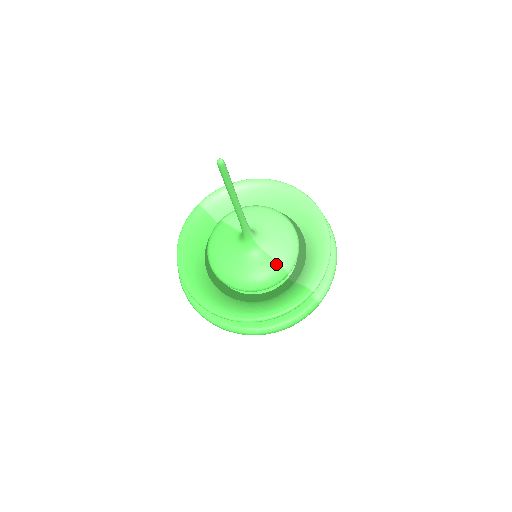
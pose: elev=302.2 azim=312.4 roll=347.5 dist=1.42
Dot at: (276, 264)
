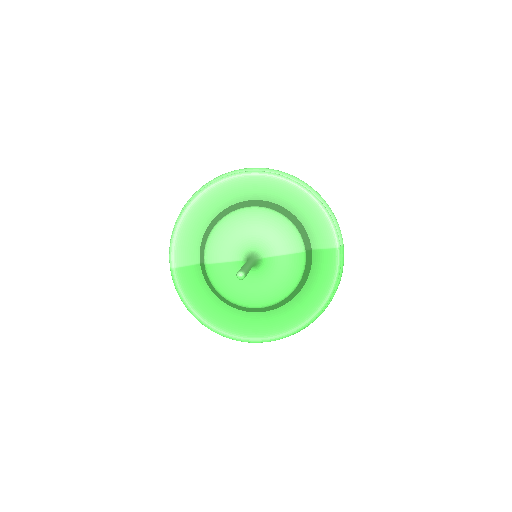
Dot at: (293, 256)
